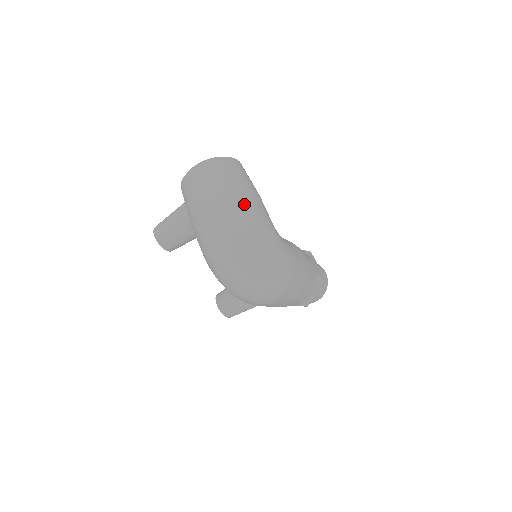
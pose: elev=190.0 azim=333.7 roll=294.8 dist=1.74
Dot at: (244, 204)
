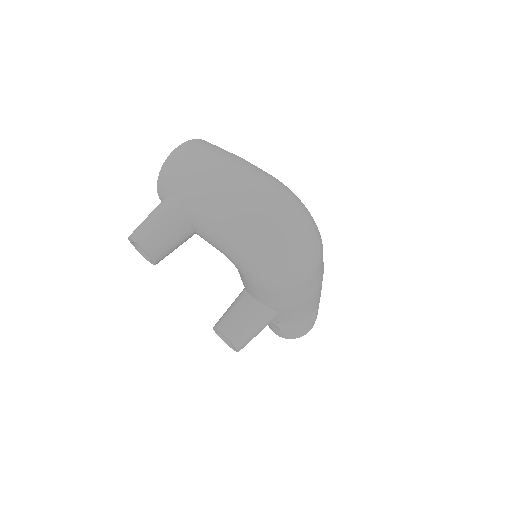
Dot at: (253, 165)
